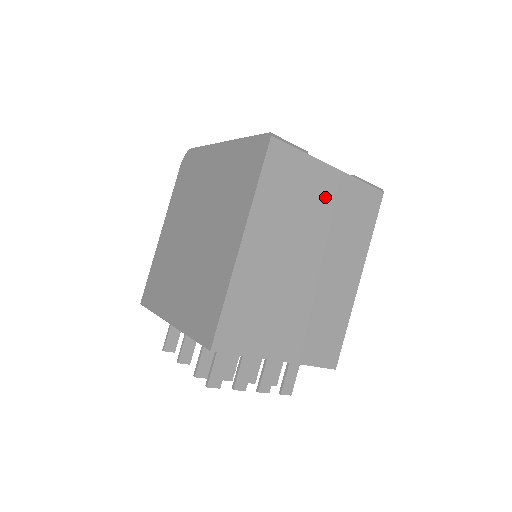
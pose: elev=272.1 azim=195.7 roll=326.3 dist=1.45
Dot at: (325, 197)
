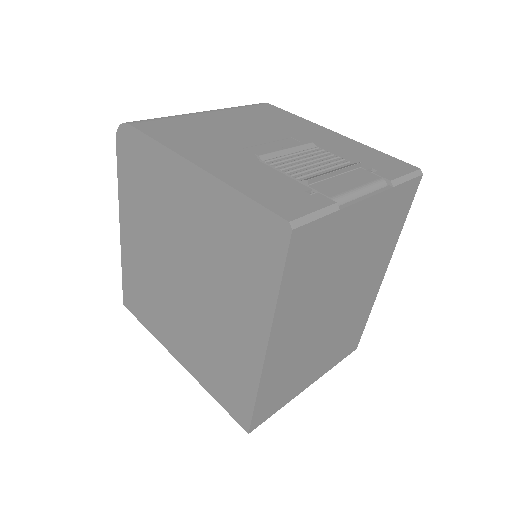
Dot at: (356, 236)
